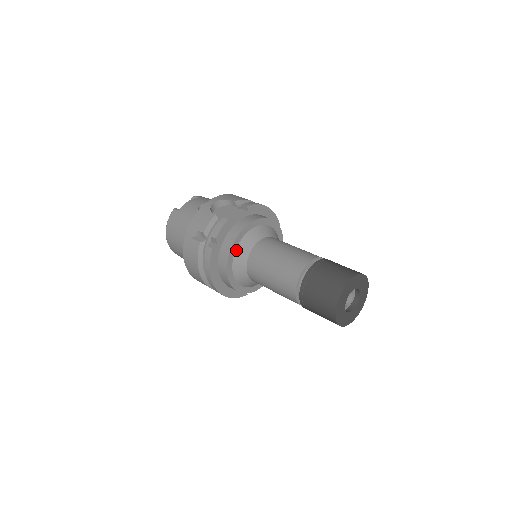
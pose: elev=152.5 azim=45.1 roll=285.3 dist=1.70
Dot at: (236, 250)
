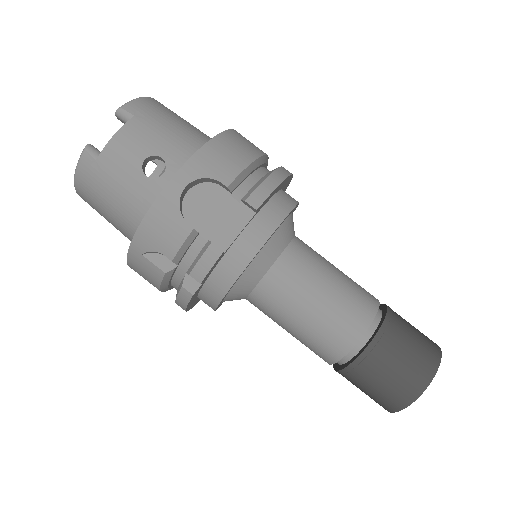
Dot at: (233, 286)
